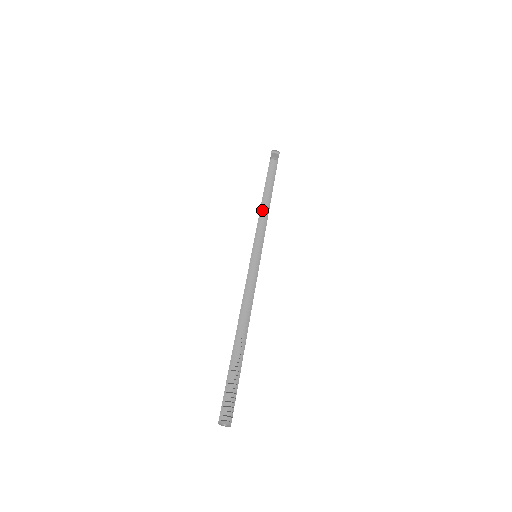
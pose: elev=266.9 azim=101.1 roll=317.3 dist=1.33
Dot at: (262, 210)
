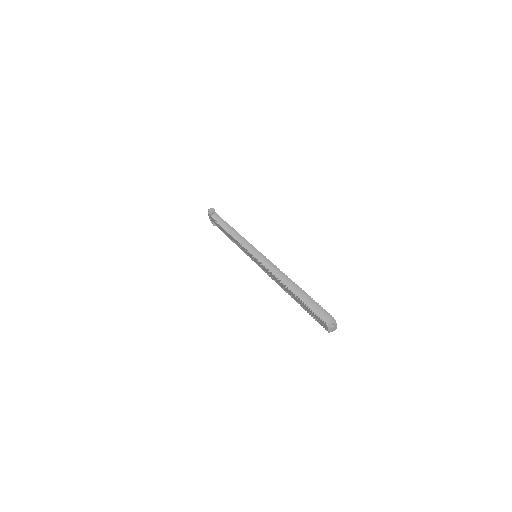
Dot at: (234, 236)
